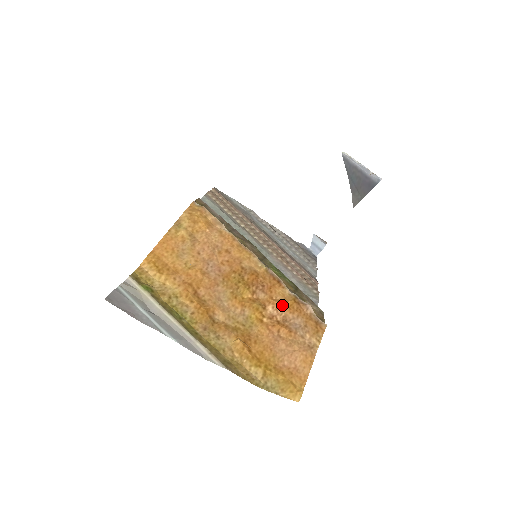
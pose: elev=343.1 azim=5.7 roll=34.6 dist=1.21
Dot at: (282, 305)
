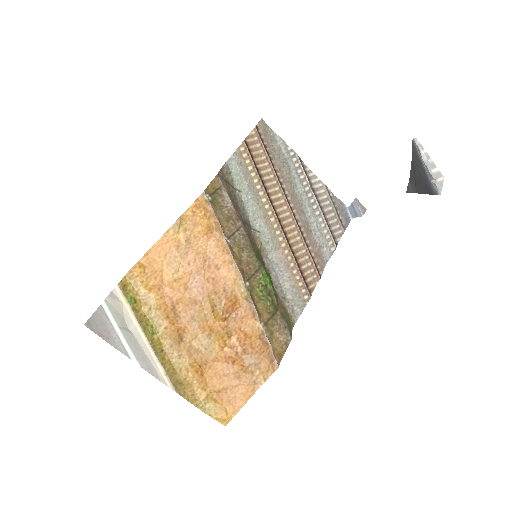
Dot at: (246, 339)
